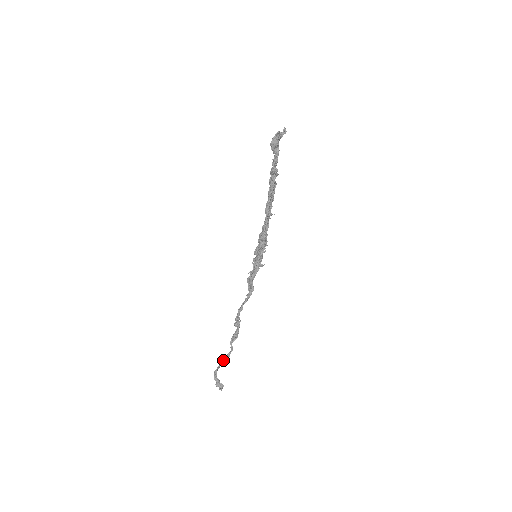
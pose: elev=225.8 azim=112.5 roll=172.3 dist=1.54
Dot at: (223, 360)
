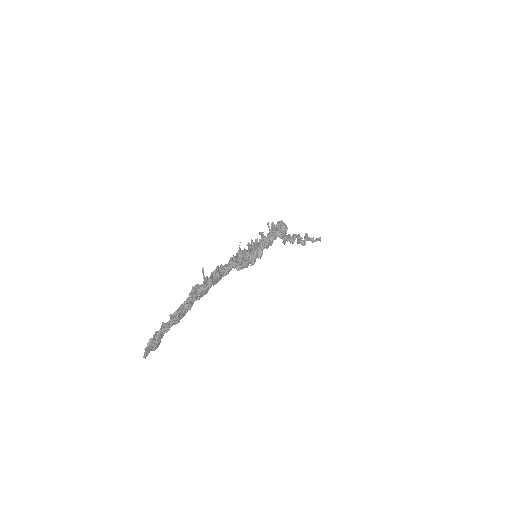
Dot at: occluded
